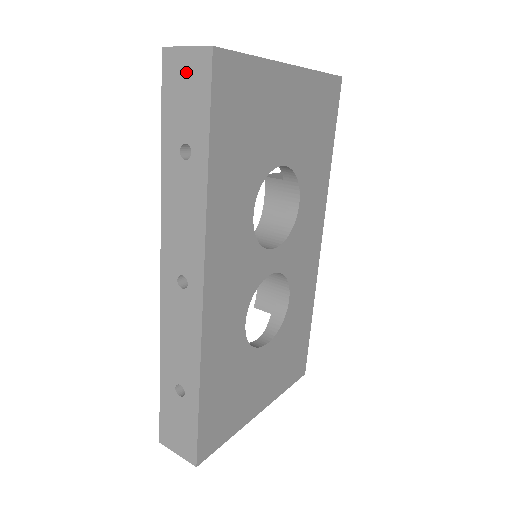
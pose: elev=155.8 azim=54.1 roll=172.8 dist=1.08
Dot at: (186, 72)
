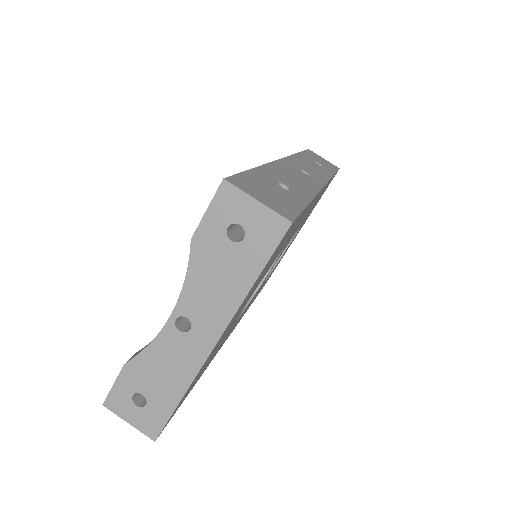
Dot at: occluded
